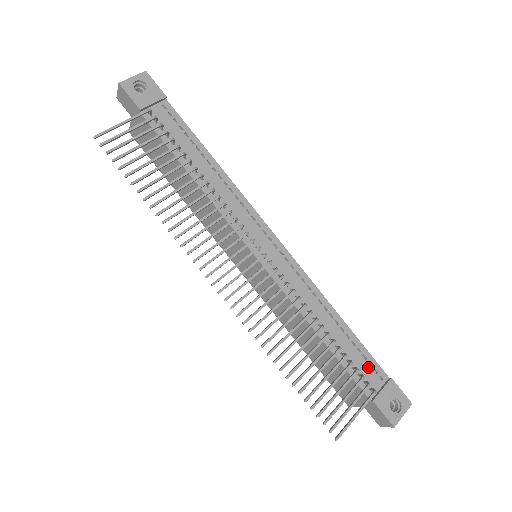
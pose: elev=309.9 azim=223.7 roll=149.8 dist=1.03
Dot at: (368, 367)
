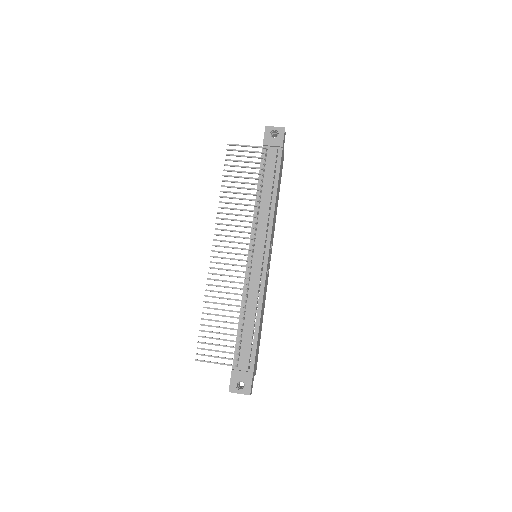
Dot at: (248, 355)
